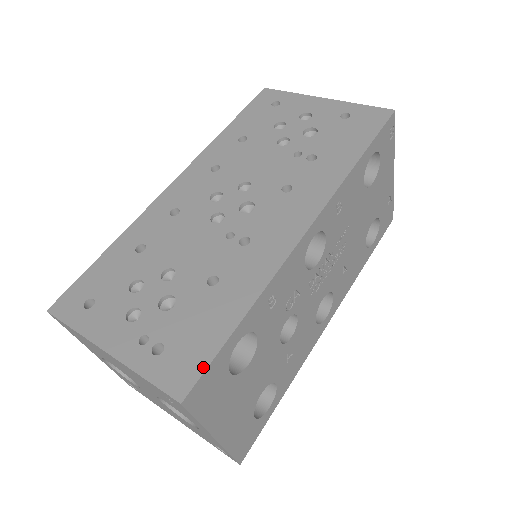
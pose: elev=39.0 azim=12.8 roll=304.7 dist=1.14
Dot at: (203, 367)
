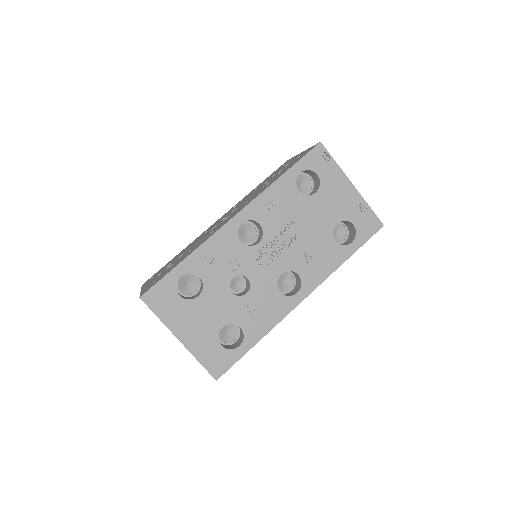
Dot at: (155, 283)
